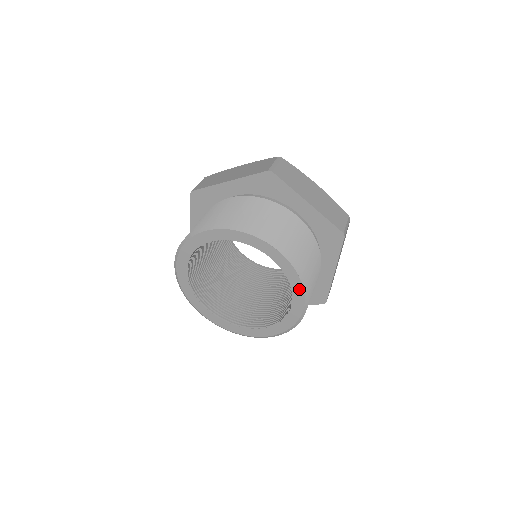
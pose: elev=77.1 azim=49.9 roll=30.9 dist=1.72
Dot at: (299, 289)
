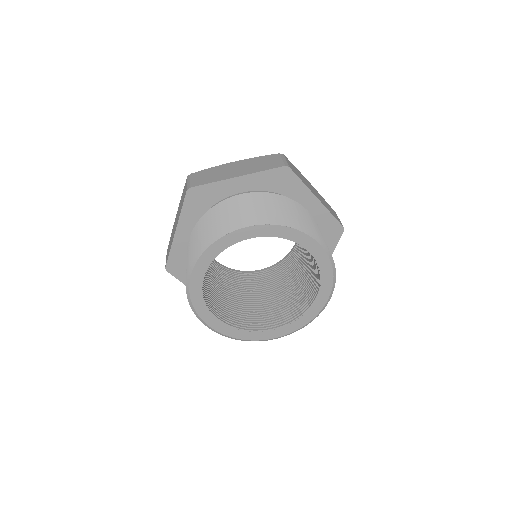
Dot at: (297, 235)
